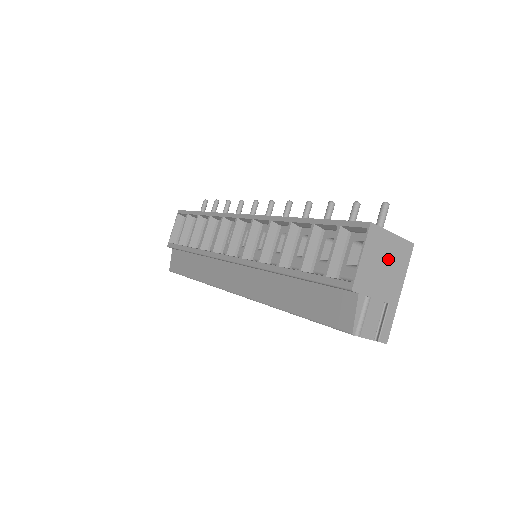
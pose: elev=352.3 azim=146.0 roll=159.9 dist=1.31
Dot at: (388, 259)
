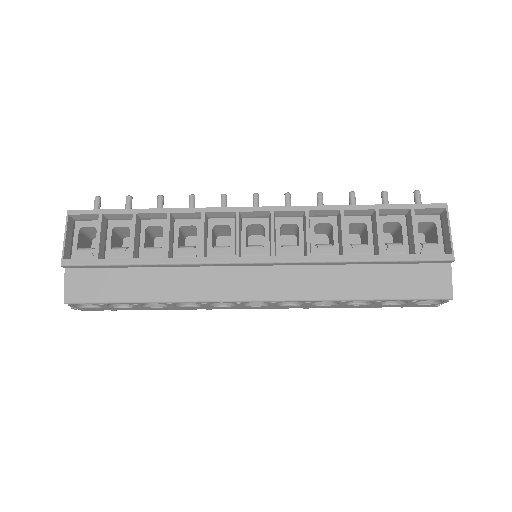
Dot at: occluded
